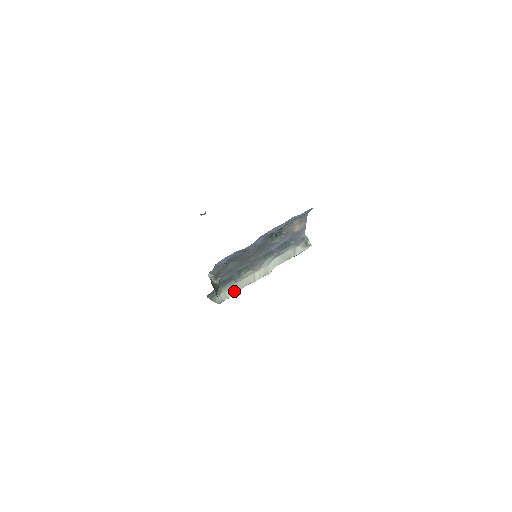
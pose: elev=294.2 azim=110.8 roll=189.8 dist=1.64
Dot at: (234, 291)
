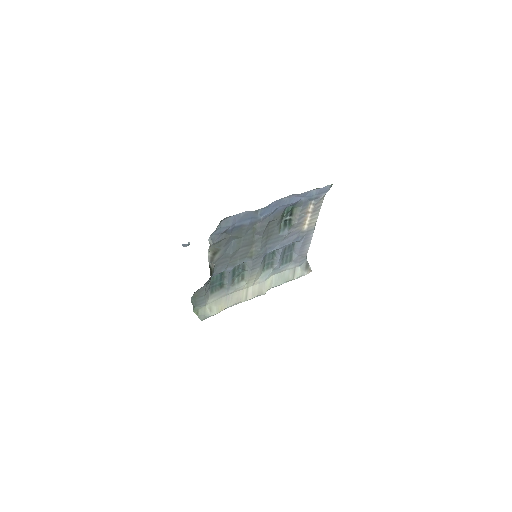
Dot at: (221, 307)
